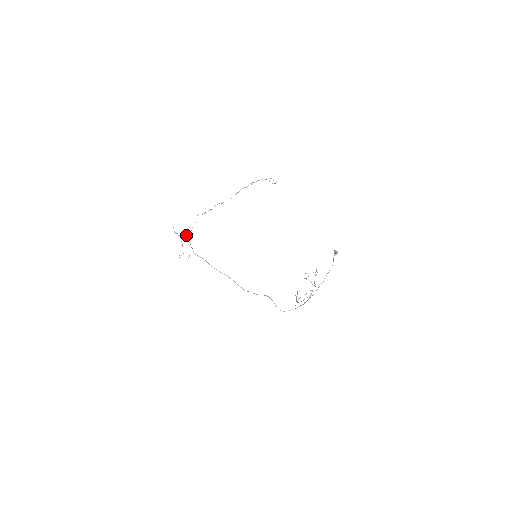
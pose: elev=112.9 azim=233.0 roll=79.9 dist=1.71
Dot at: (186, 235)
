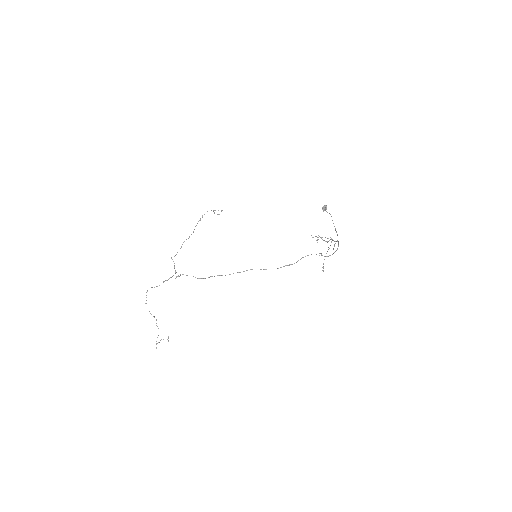
Dot at: occluded
